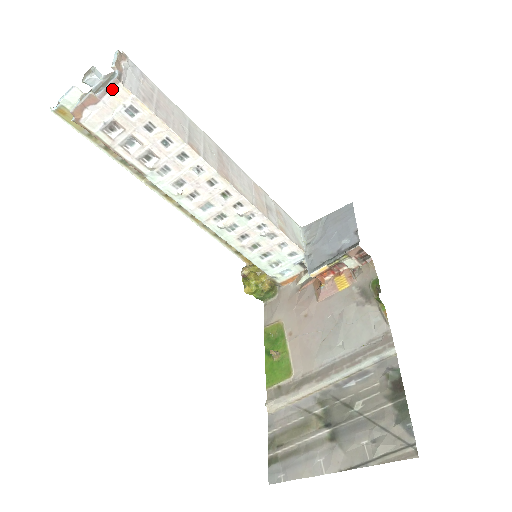
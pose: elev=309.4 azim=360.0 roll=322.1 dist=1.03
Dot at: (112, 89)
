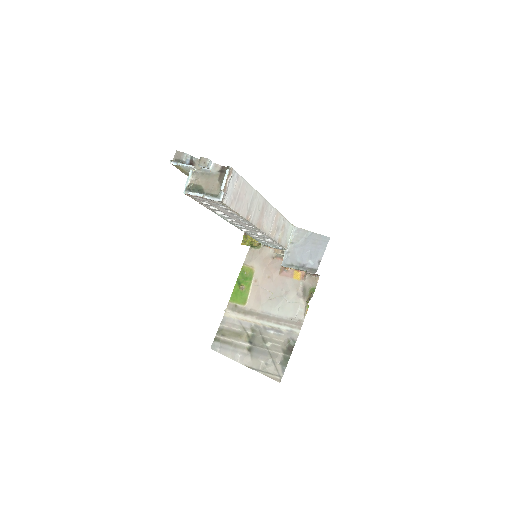
Dot at: (216, 201)
